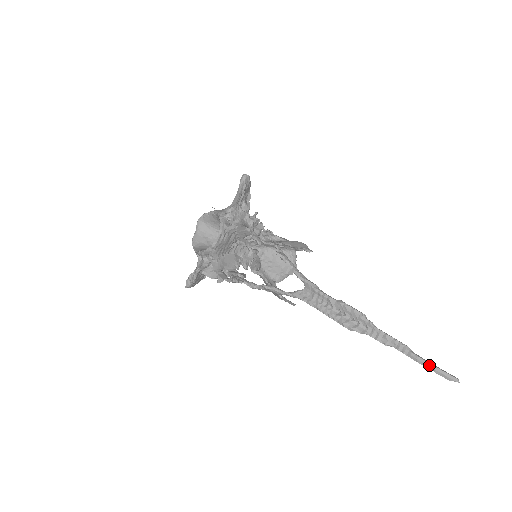
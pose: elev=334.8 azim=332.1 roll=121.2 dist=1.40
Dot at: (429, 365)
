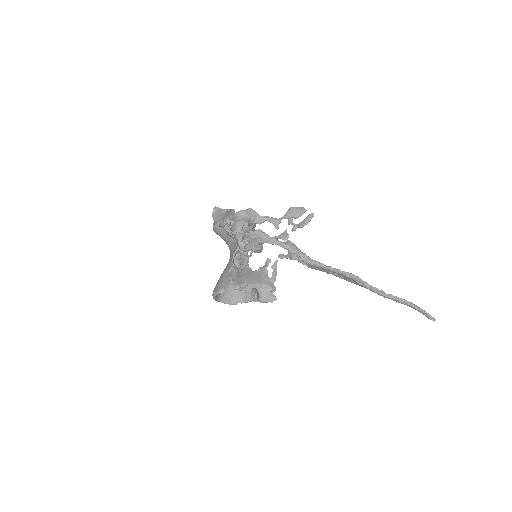
Dot at: (414, 304)
